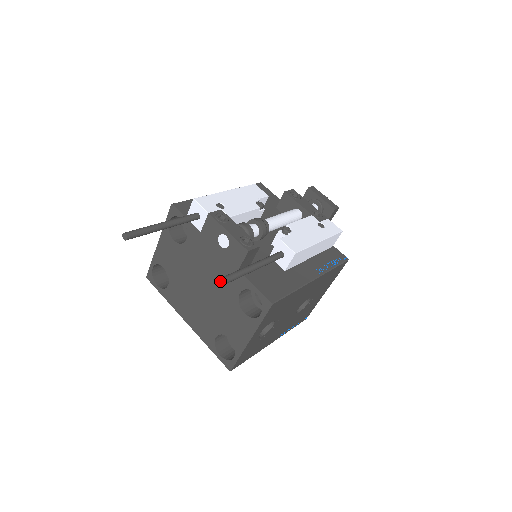
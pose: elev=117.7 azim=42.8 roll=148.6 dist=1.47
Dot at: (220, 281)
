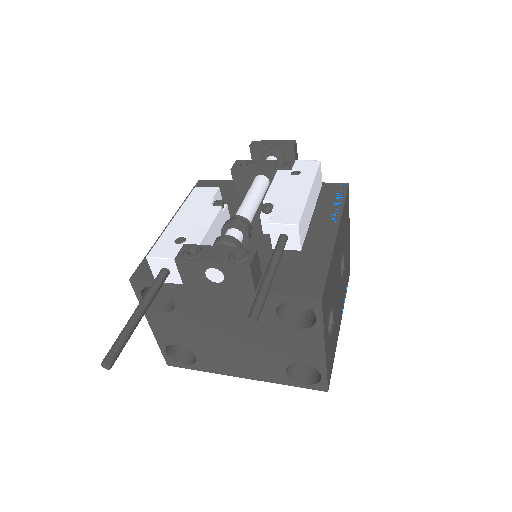
Dot at: (245, 316)
